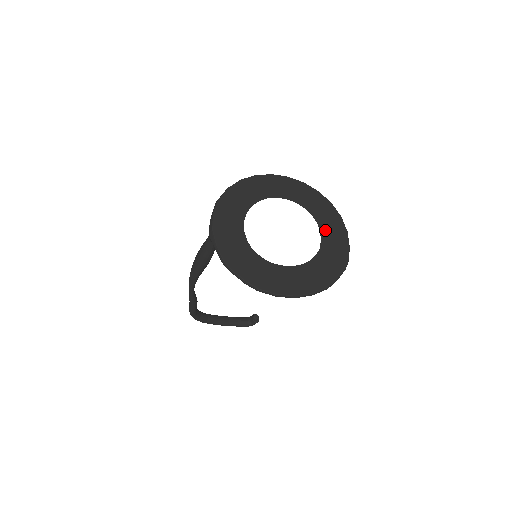
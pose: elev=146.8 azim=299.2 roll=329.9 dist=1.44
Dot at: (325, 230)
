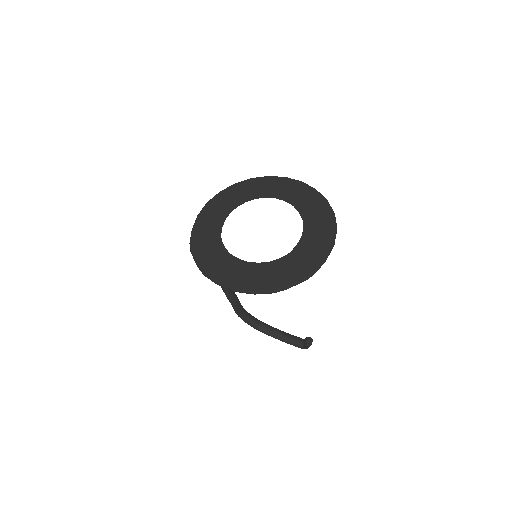
Dot at: (308, 237)
